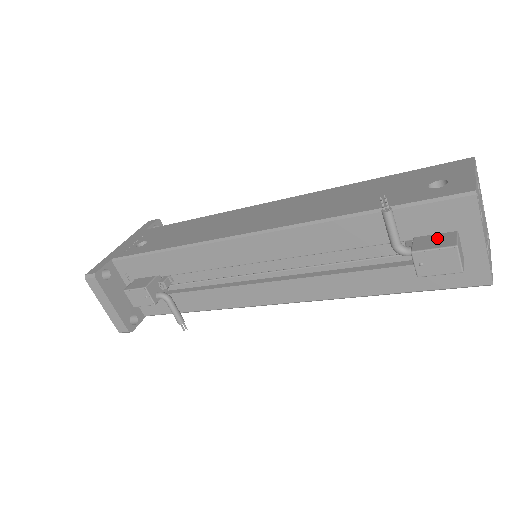
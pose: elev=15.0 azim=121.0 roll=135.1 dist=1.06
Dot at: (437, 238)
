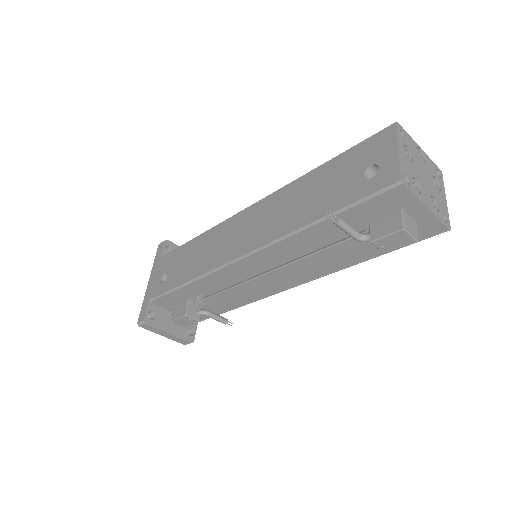
Dot at: (387, 221)
